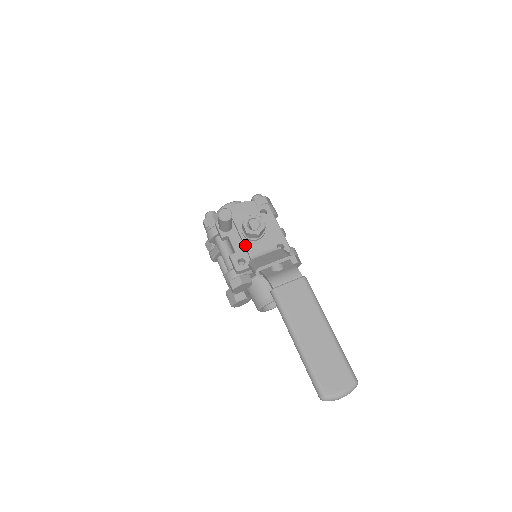
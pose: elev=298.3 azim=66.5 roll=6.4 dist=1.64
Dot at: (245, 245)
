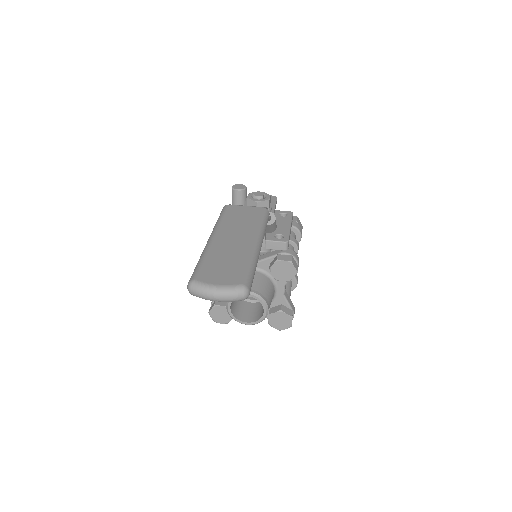
Dot at: occluded
